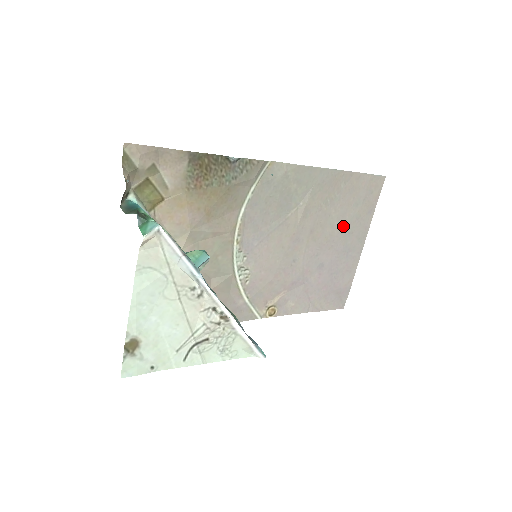
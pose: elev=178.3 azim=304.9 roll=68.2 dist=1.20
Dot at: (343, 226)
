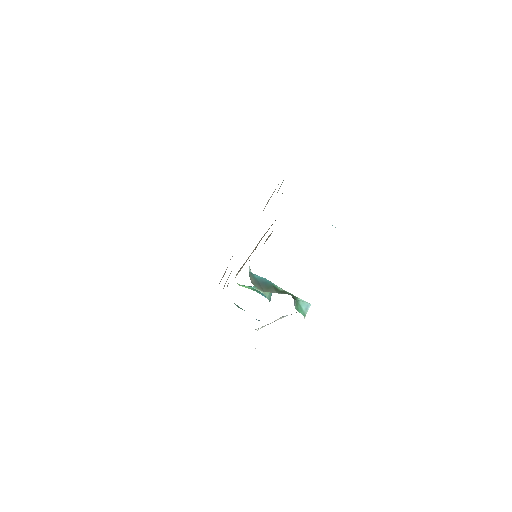
Dot at: occluded
